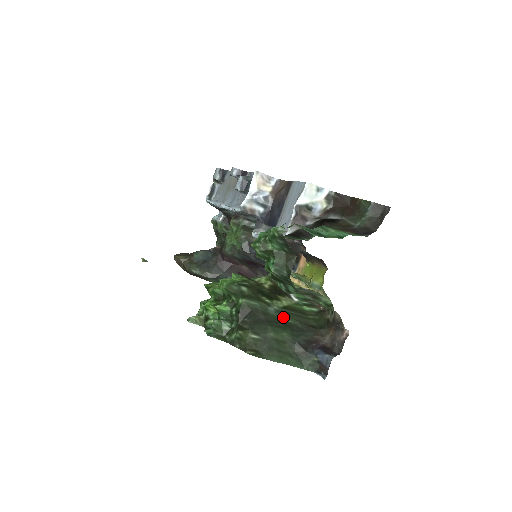
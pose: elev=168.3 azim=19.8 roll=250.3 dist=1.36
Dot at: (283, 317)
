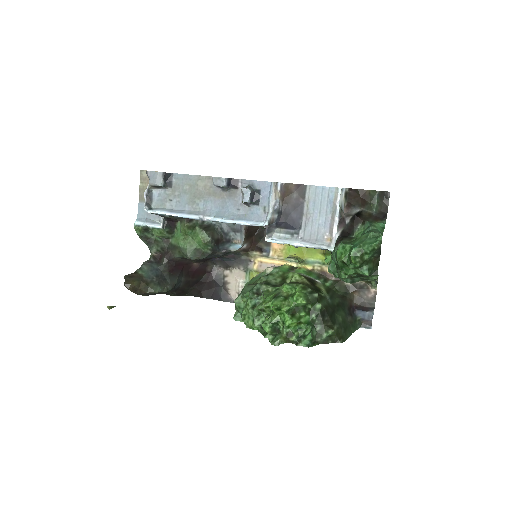
Dot at: (334, 301)
